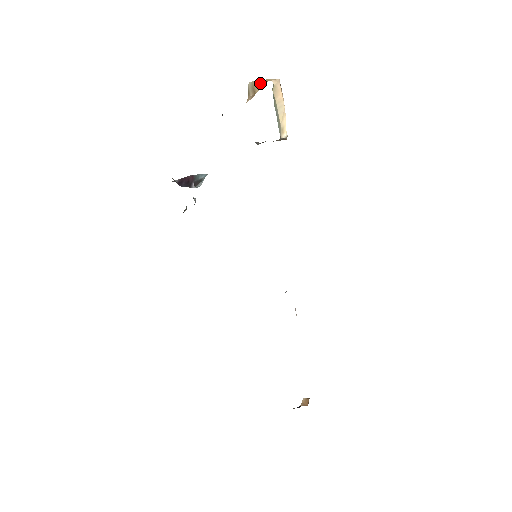
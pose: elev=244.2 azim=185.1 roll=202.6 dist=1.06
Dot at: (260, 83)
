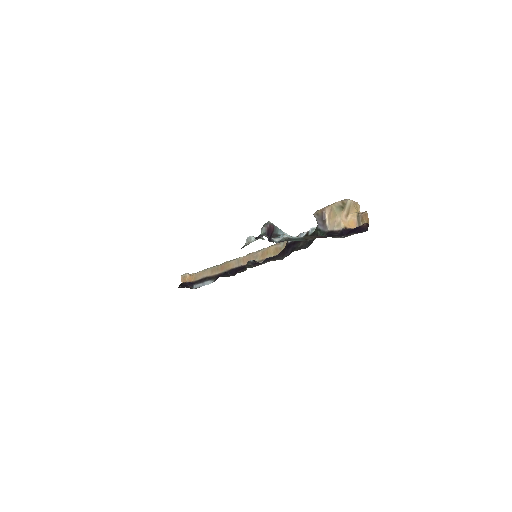
Dot at: (355, 209)
